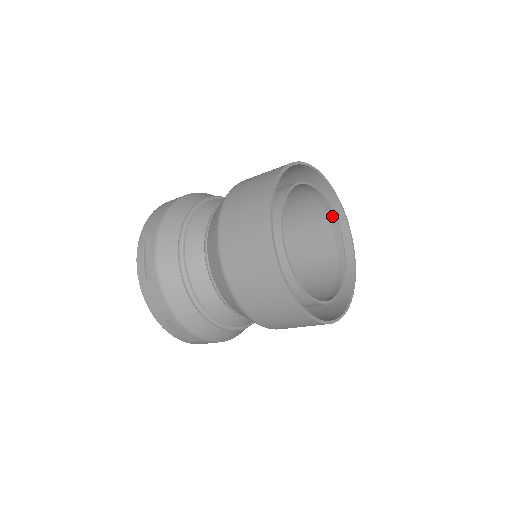
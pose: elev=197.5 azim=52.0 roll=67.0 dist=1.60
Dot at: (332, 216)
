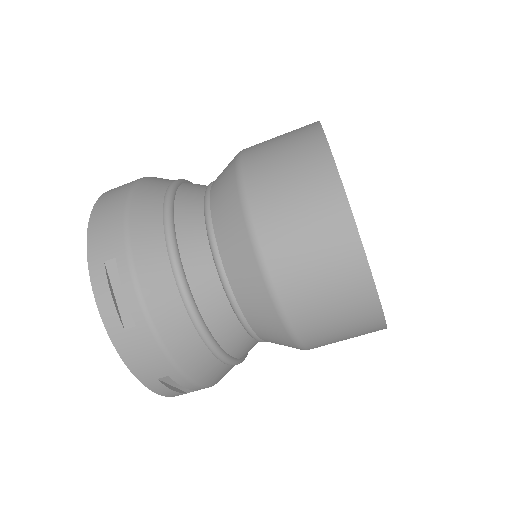
Dot at: occluded
